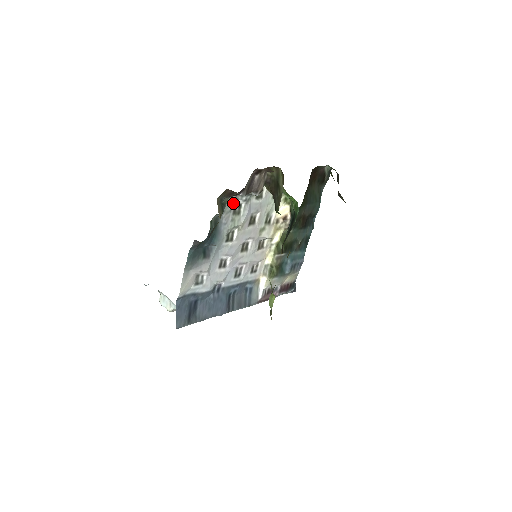
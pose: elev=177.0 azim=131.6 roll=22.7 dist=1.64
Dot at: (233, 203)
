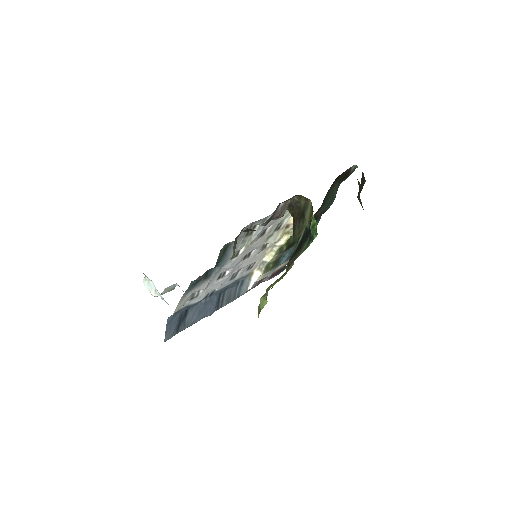
Dot at: (248, 227)
